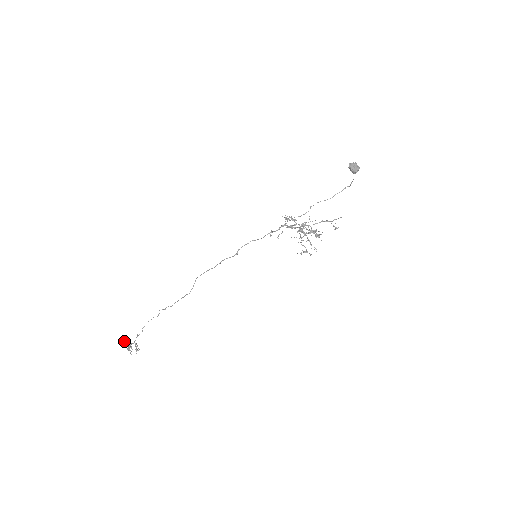
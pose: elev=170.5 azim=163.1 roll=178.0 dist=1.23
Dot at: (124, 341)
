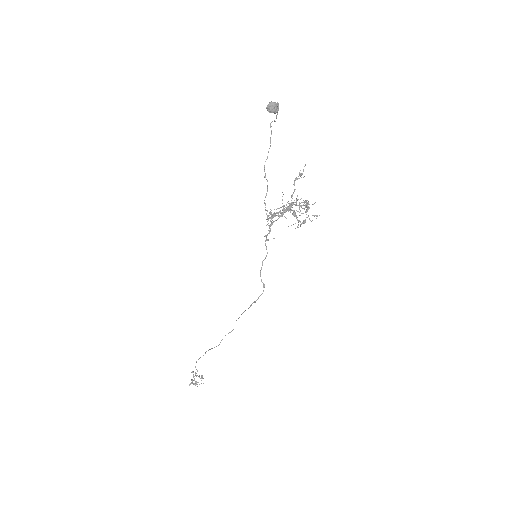
Dot at: occluded
